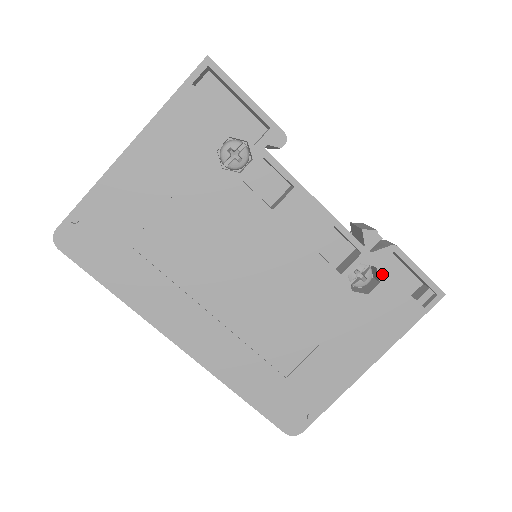
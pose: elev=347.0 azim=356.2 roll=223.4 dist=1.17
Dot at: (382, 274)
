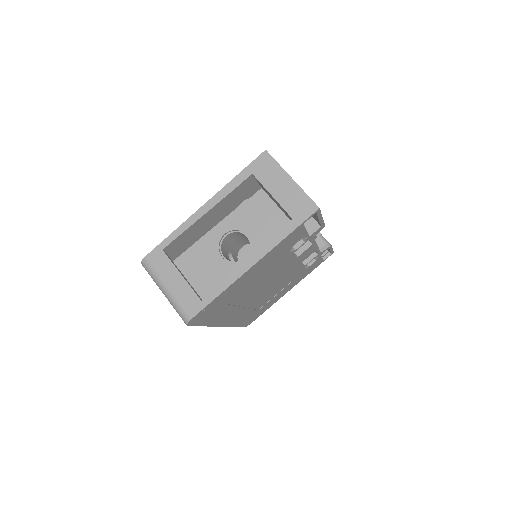
Dot at: occluded
